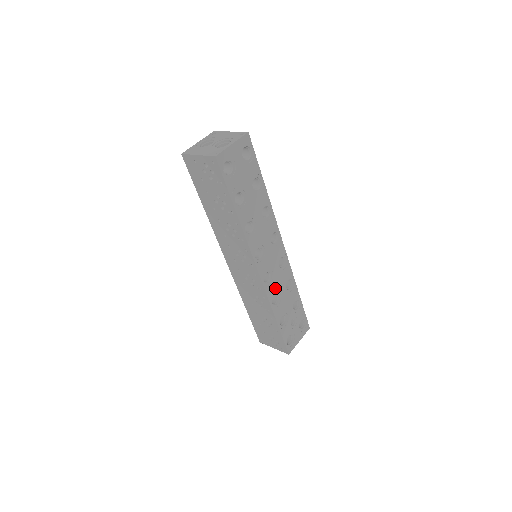
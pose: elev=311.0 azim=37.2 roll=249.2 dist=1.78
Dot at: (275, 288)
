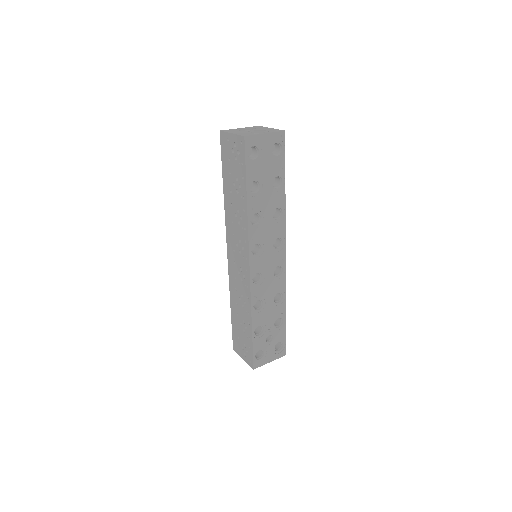
Dot at: (262, 293)
